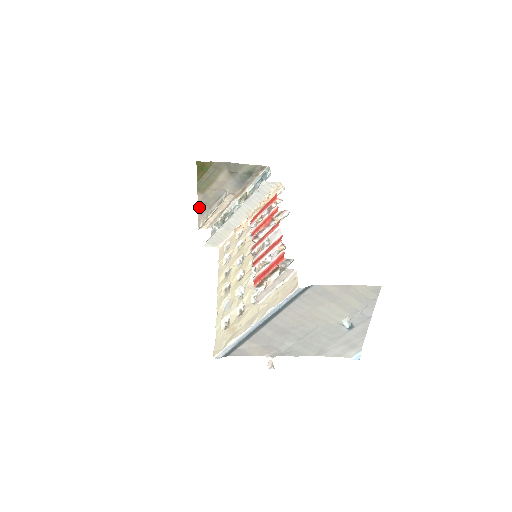
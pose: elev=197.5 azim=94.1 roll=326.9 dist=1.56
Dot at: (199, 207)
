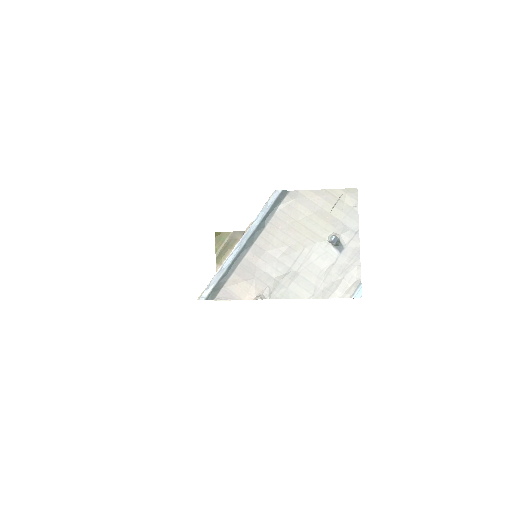
Dot at: occluded
